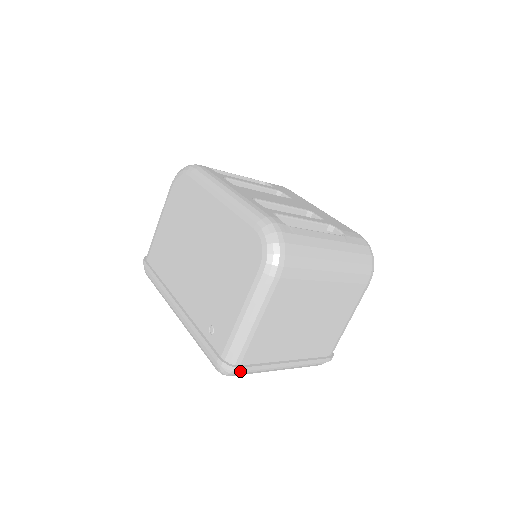
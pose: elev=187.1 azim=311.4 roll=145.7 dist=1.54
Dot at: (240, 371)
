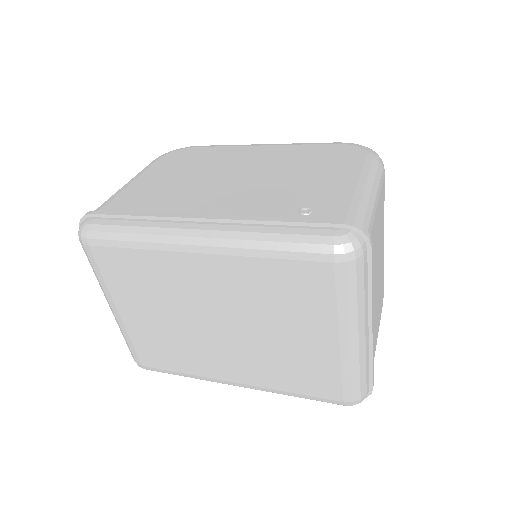
Dot at: (371, 249)
